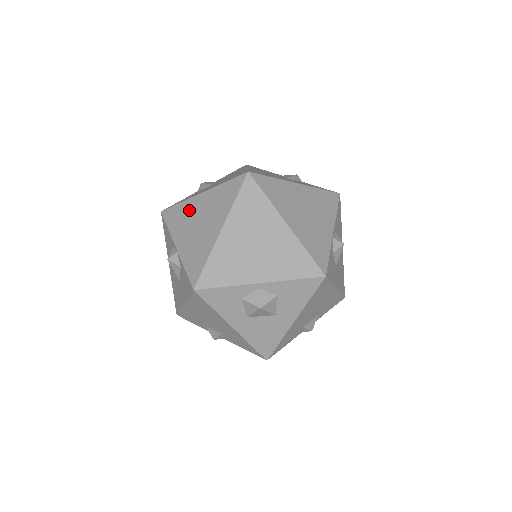
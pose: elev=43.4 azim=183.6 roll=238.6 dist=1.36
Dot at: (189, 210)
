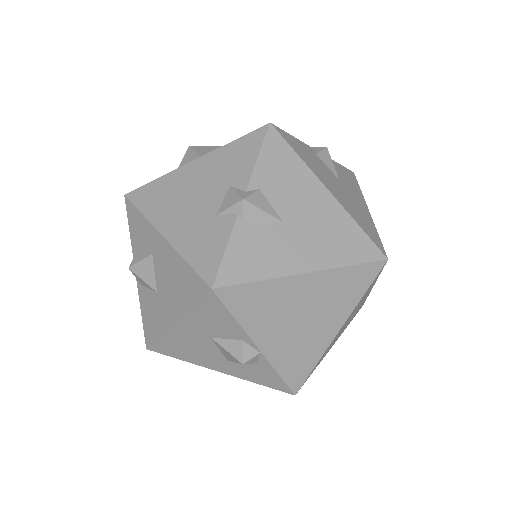
Dot at: (282, 297)
